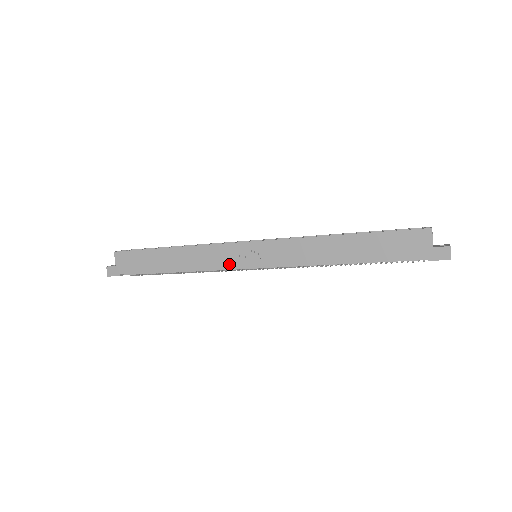
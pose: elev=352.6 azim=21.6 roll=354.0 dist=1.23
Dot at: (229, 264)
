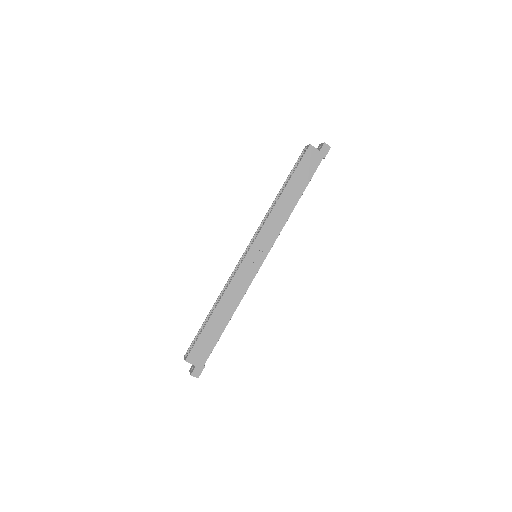
Dot at: (252, 275)
